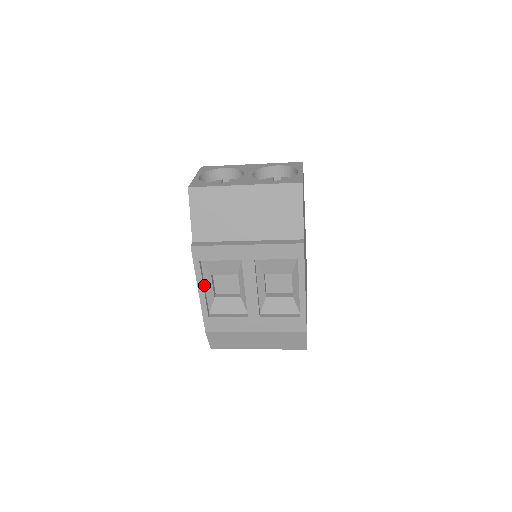
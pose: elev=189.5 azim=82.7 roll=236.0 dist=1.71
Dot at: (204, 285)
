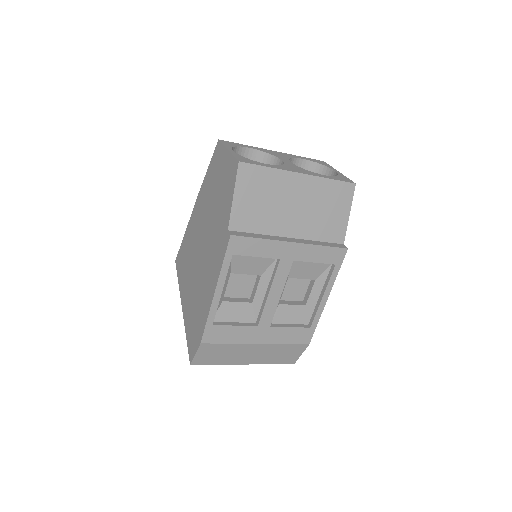
Dot at: (221, 285)
